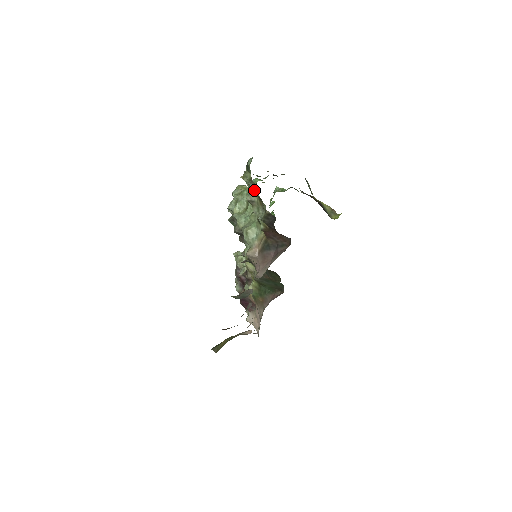
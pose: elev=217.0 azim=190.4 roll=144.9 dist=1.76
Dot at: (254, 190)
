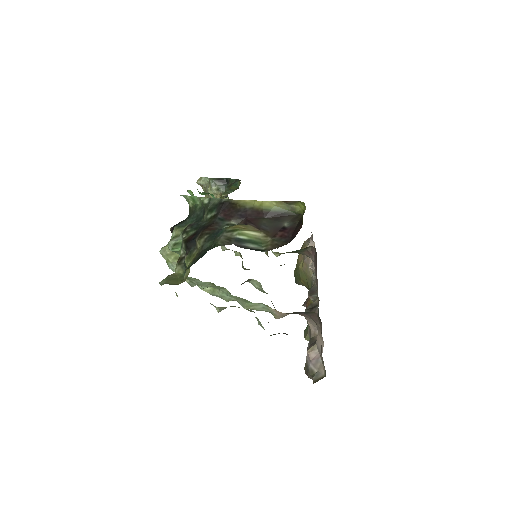
Dot at: occluded
